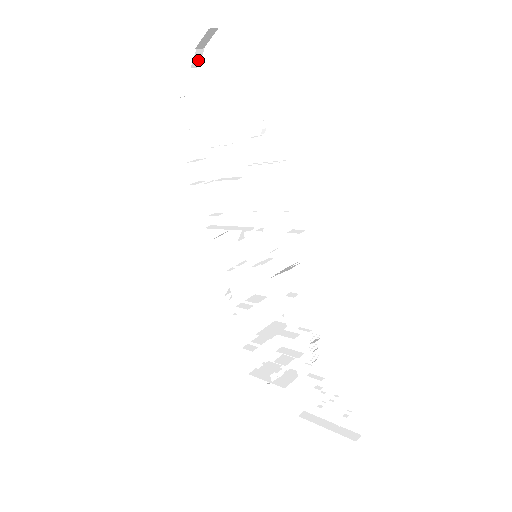
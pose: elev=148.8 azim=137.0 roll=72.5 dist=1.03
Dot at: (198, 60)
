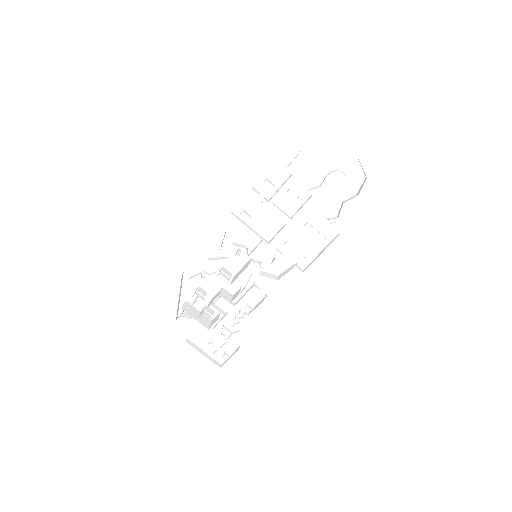
Dot at: (332, 152)
